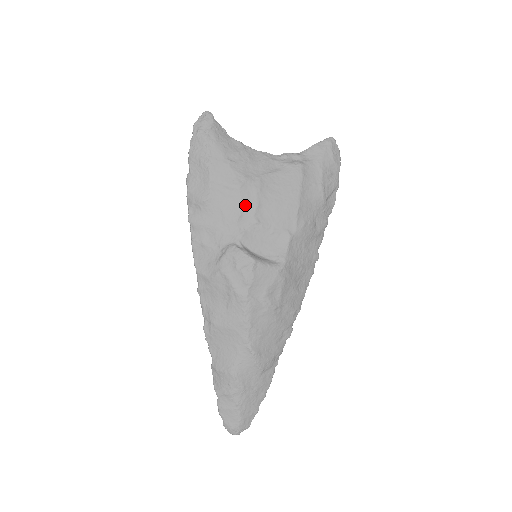
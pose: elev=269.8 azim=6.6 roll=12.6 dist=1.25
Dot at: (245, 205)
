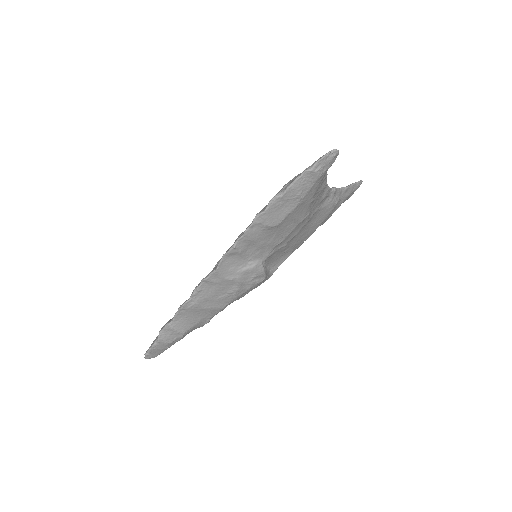
Dot at: (291, 234)
